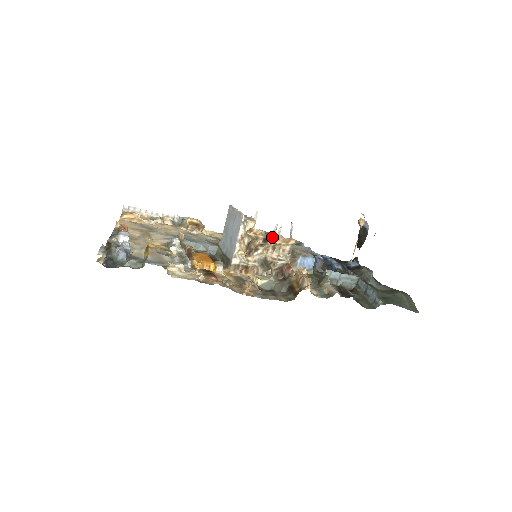
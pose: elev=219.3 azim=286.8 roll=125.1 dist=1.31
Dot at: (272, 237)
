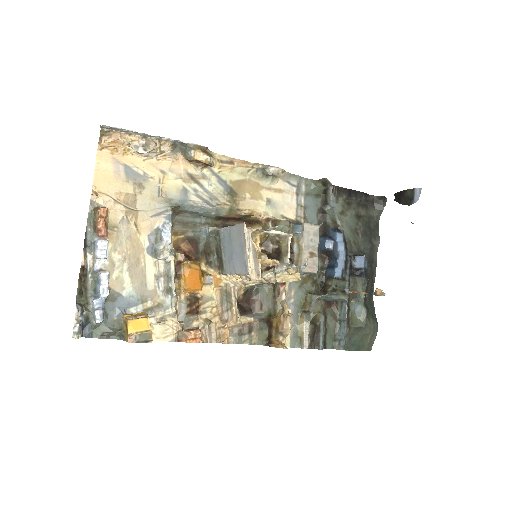
Dot at: (275, 277)
